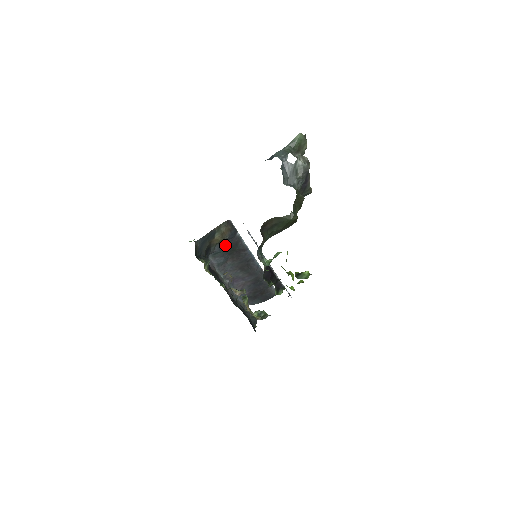
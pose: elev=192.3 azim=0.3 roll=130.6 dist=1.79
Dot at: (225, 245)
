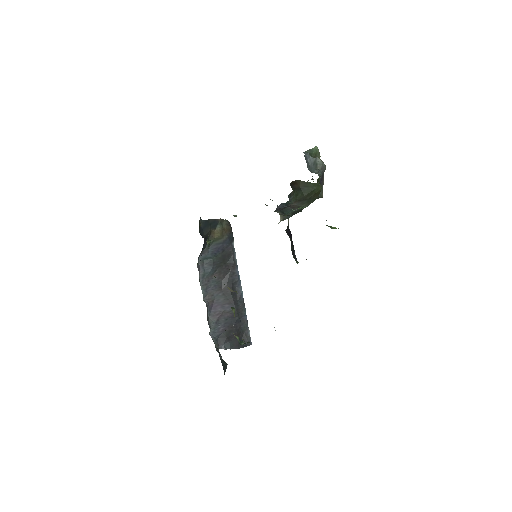
Dot at: (219, 250)
